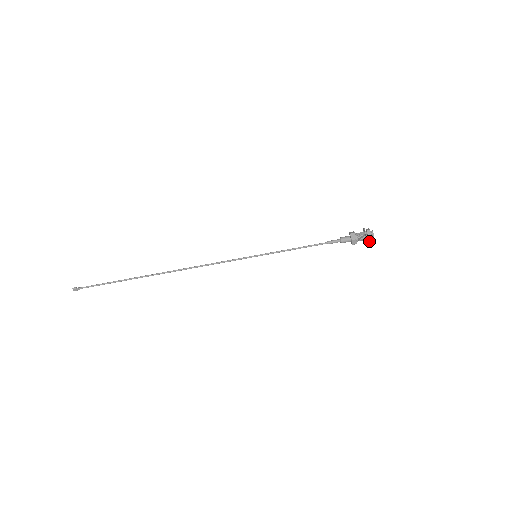
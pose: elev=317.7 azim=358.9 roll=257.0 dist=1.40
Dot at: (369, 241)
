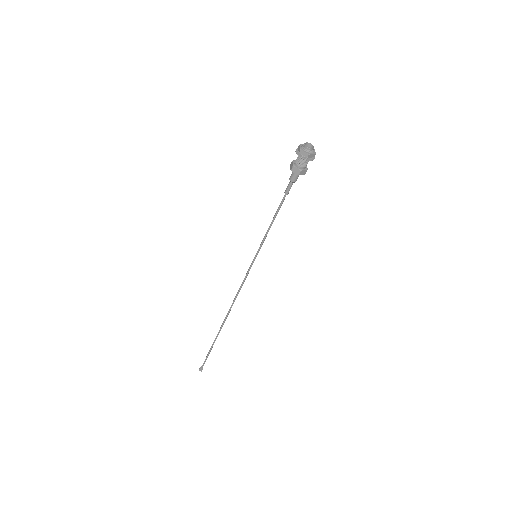
Dot at: (306, 156)
